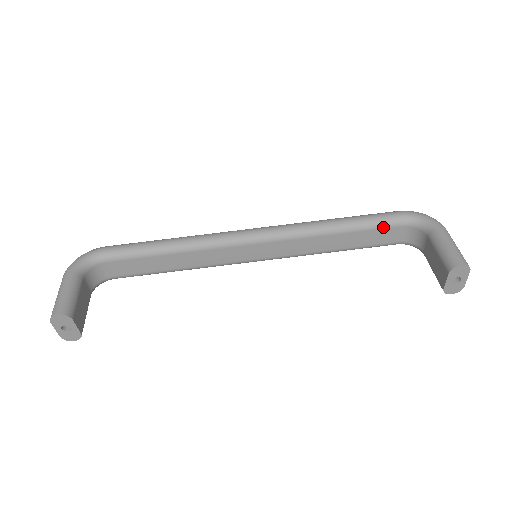
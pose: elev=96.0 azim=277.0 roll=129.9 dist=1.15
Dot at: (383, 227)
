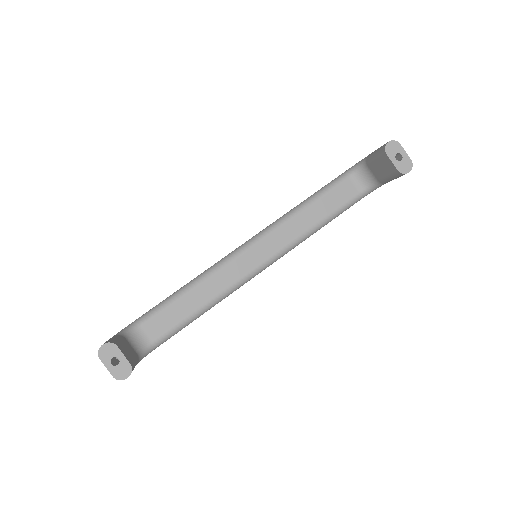
Dot at: (336, 186)
